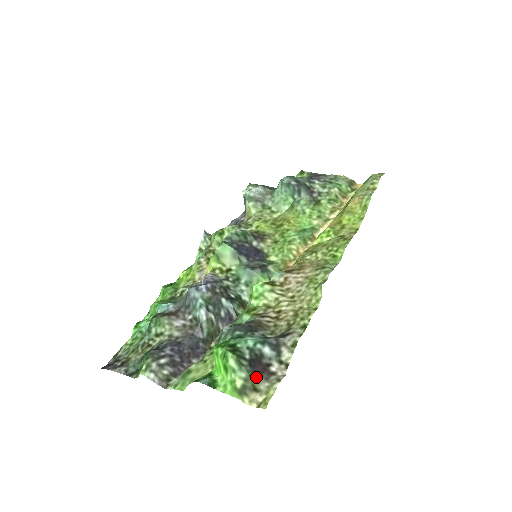
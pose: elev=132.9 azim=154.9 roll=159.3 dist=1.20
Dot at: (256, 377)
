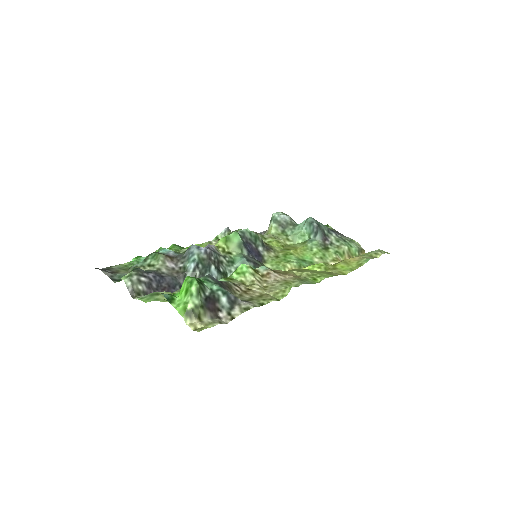
Dot at: (205, 310)
